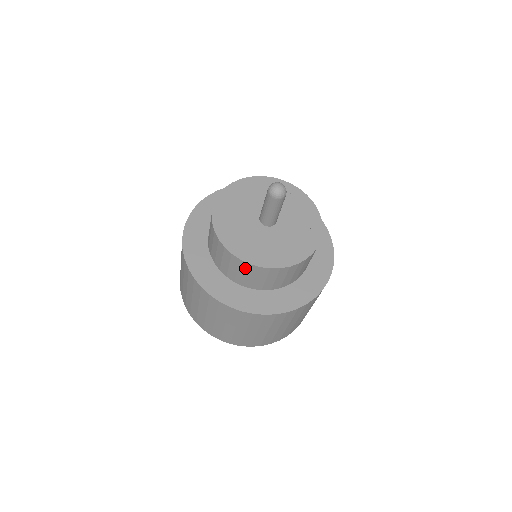
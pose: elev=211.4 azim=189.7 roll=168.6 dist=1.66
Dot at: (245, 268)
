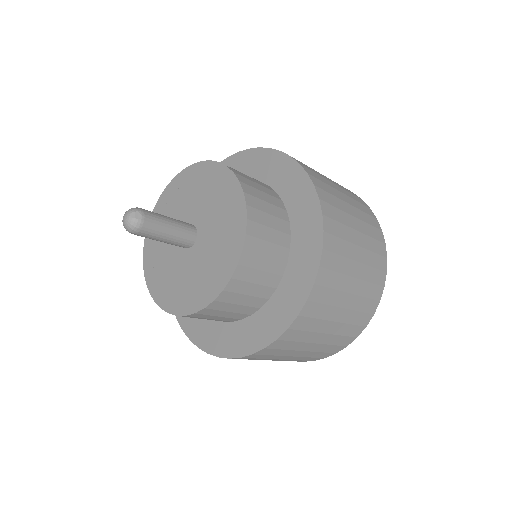
Dot at: occluded
